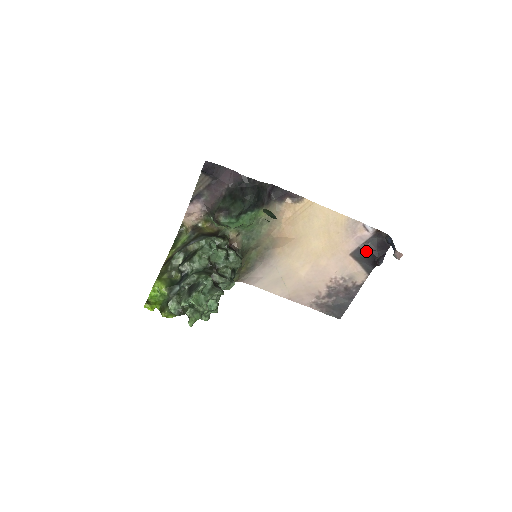
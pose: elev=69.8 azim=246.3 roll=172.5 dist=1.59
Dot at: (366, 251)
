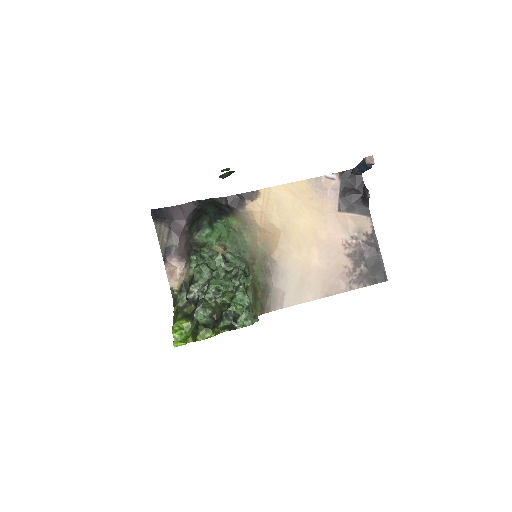
Dot at: (348, 196)
